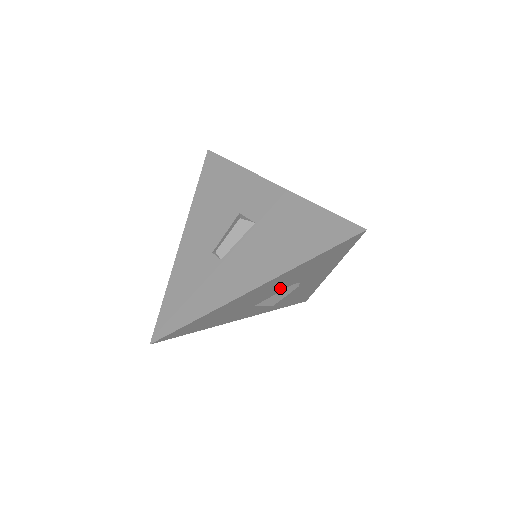
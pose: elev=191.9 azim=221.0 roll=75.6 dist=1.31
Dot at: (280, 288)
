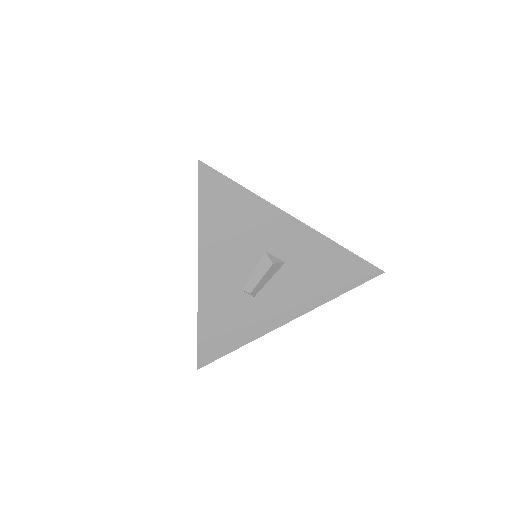
Dot at: occluded
